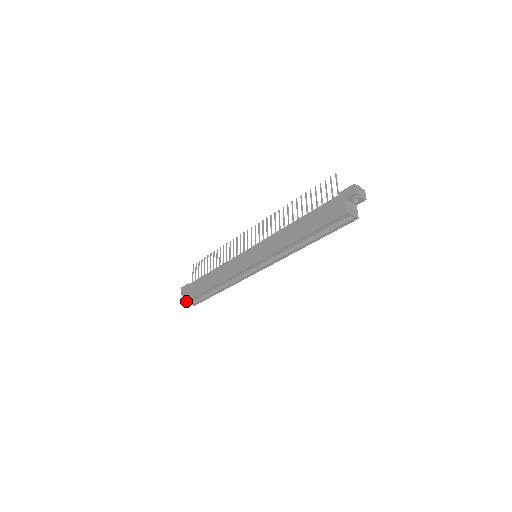
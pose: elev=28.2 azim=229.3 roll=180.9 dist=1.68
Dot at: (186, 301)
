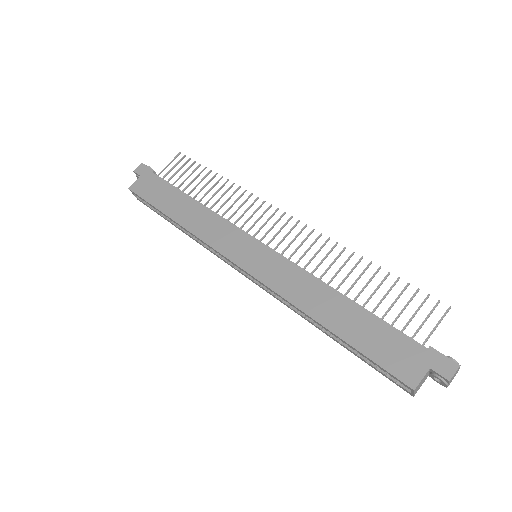
Dot at: (132, 190)
